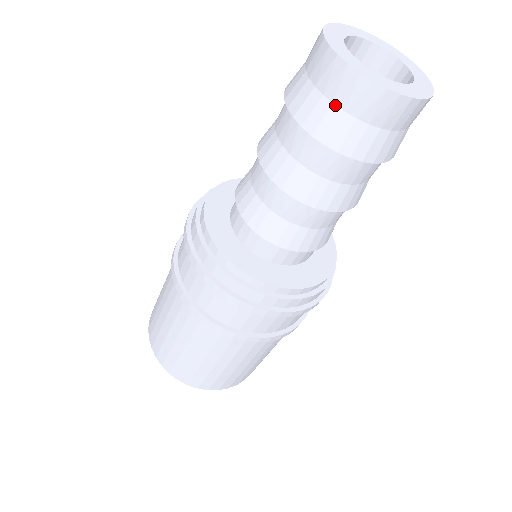
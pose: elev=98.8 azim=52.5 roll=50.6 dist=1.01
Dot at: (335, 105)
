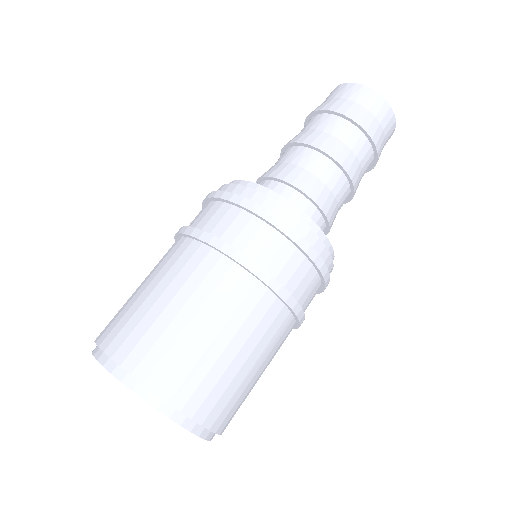
Dot at: (342, 98)
